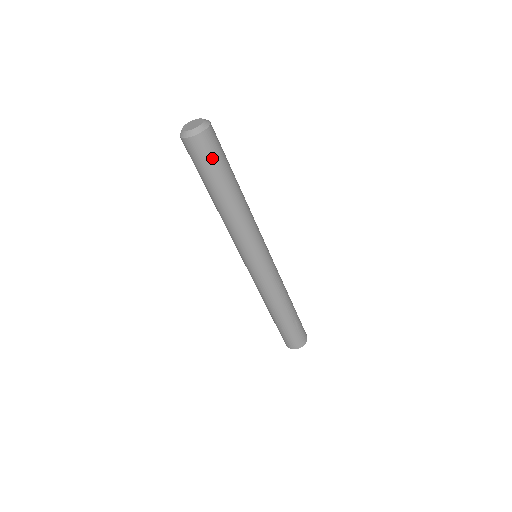
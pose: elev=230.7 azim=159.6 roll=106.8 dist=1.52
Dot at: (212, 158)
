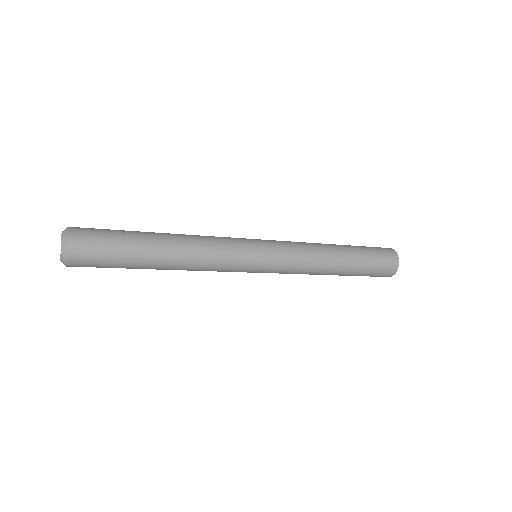
Dot at: (104, 254)
